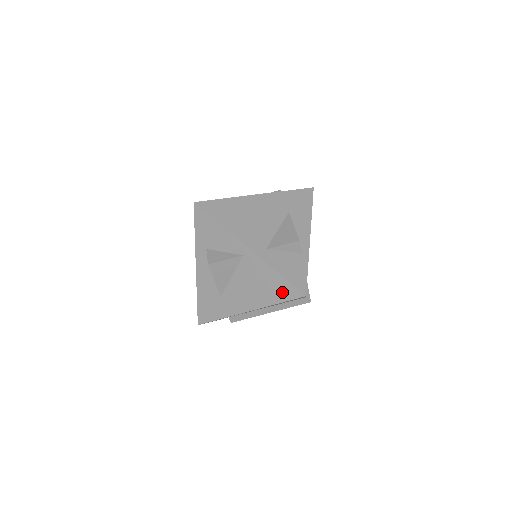
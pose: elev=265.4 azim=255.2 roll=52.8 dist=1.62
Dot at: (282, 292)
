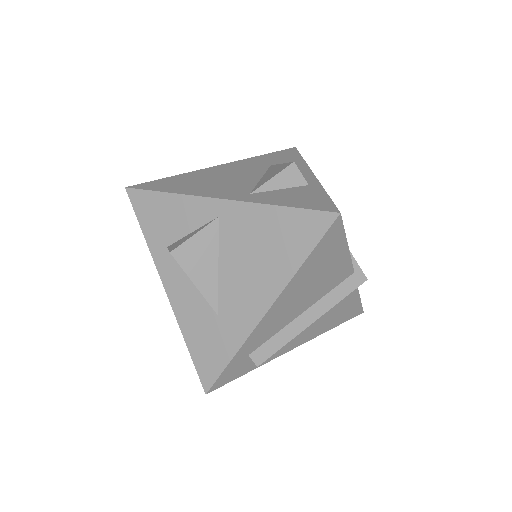
Dot at: (301, 235)
